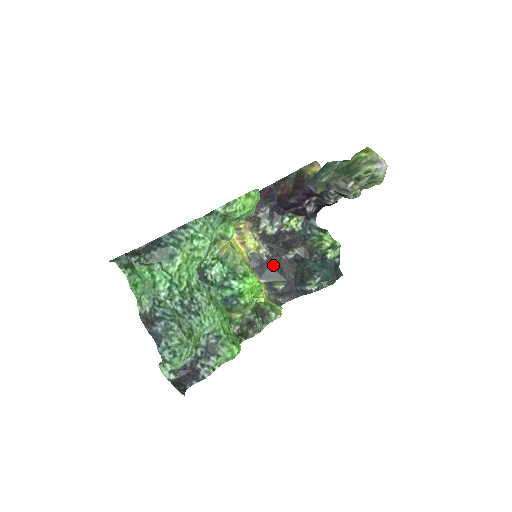
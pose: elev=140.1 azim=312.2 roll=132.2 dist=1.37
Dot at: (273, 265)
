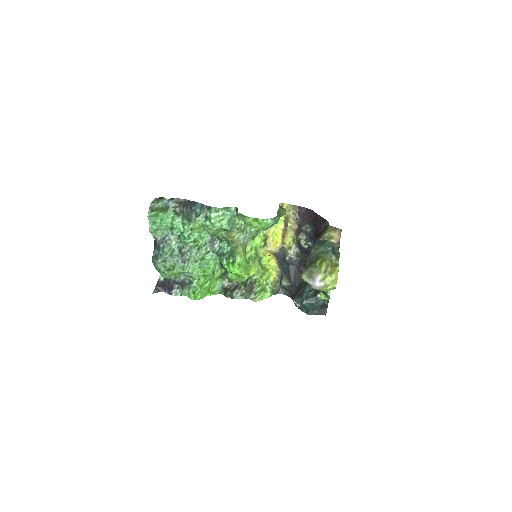
Dot at: (291, 266)
